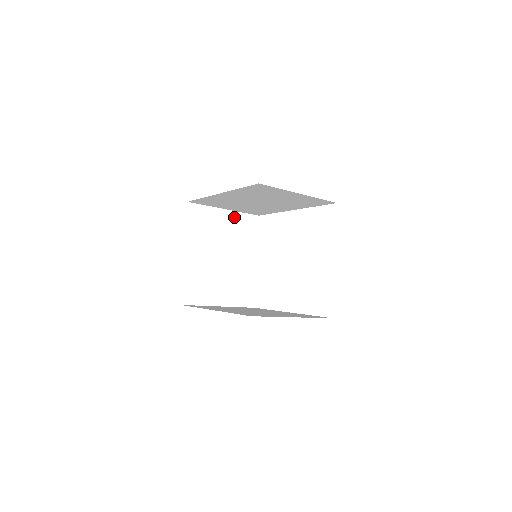
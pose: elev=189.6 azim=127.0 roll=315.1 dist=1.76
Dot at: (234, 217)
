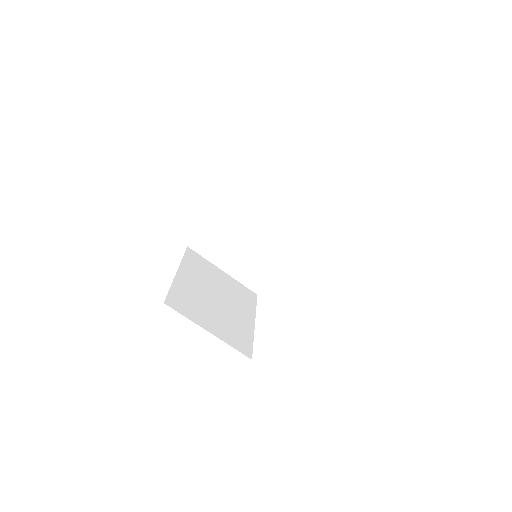
Dot at: (232, 281)
